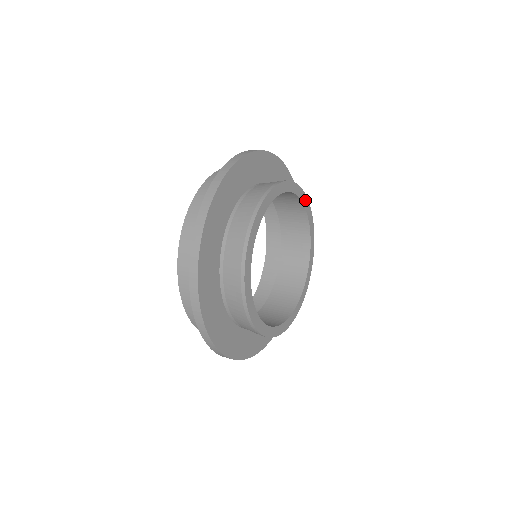
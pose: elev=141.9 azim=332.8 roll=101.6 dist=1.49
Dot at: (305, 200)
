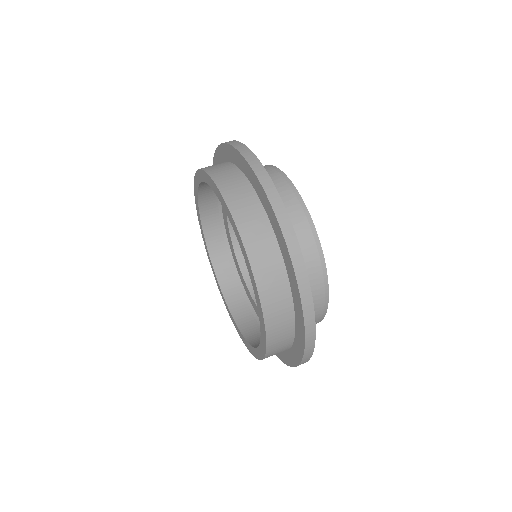
Dot at: occluded
